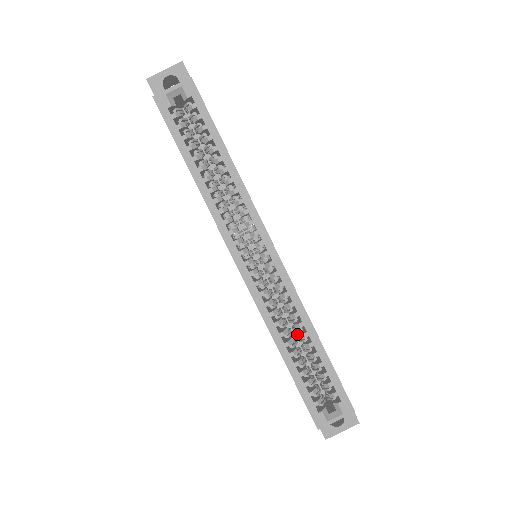
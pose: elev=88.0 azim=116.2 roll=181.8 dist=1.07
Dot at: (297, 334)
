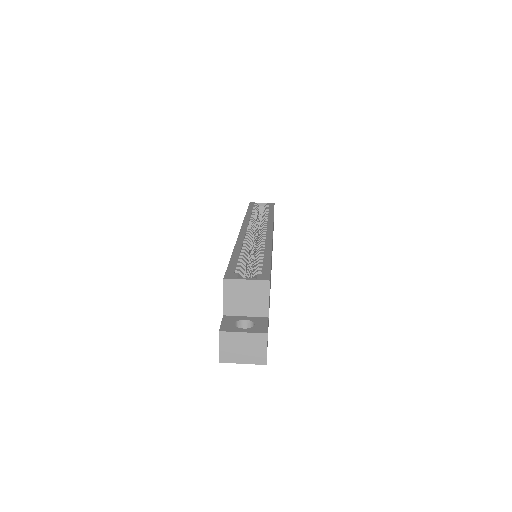
Dot at: occluded
